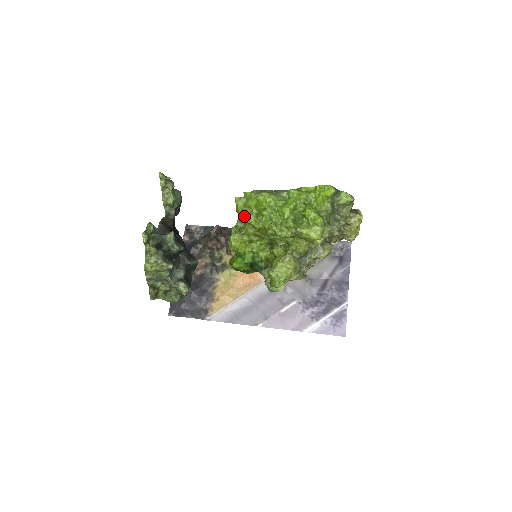
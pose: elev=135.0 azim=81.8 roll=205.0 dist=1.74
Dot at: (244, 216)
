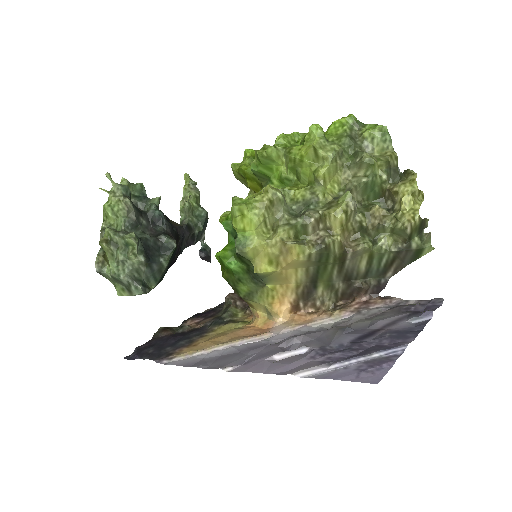
Dot at: (235, 163)
